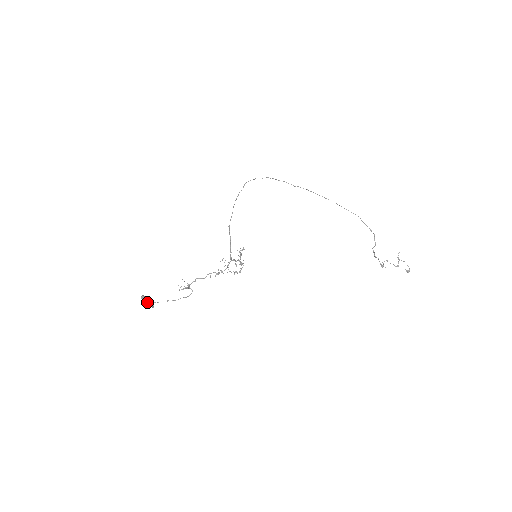
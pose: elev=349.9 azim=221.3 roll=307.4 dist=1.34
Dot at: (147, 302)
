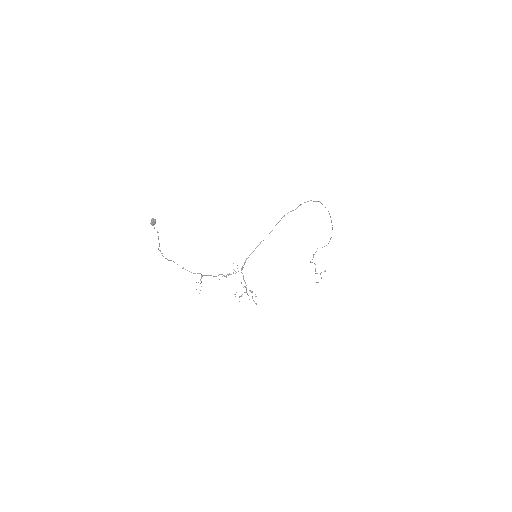
Dot at: occluded
